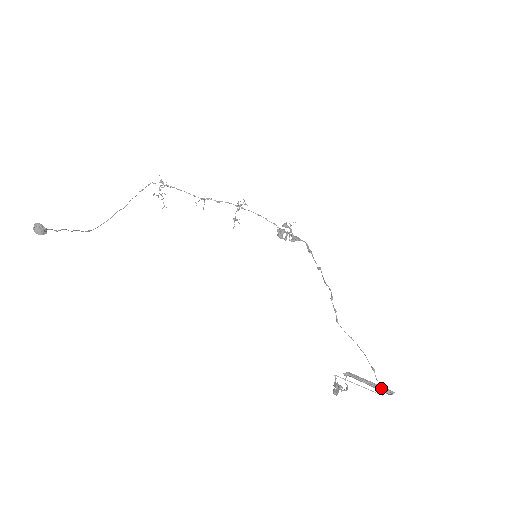
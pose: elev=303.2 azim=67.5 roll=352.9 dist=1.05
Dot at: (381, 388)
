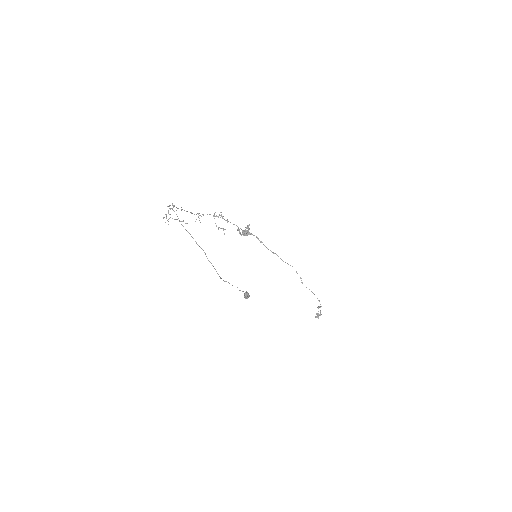
Dot at: (319, 307)
